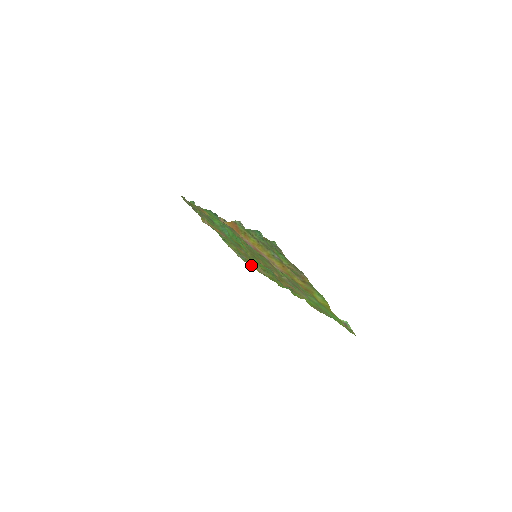
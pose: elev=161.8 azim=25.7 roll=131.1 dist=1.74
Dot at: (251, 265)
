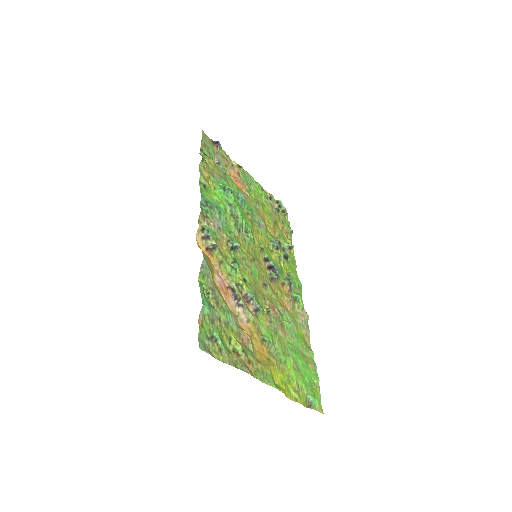
Dot at: (279, 227)
